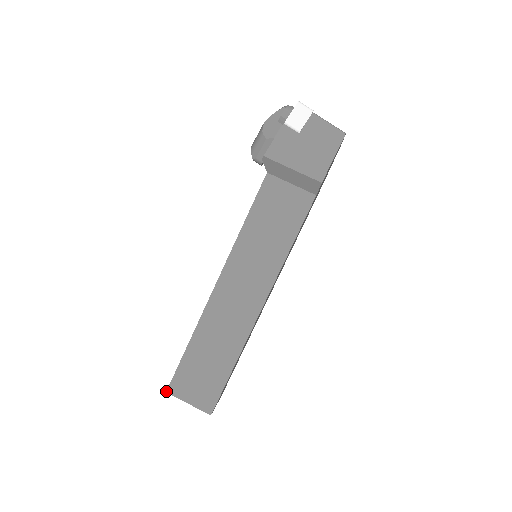
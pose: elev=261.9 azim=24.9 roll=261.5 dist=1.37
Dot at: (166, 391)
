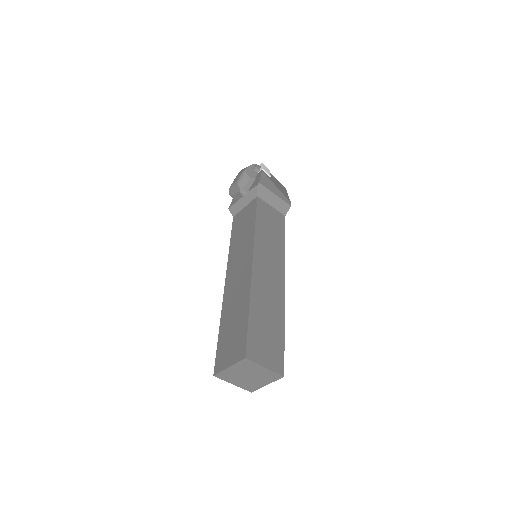
Dot at: (245, 357)
